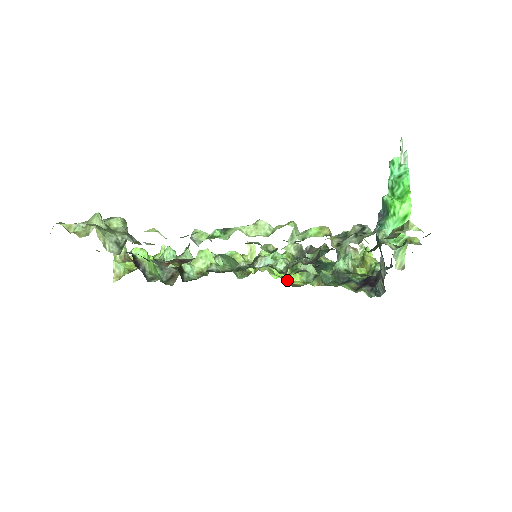
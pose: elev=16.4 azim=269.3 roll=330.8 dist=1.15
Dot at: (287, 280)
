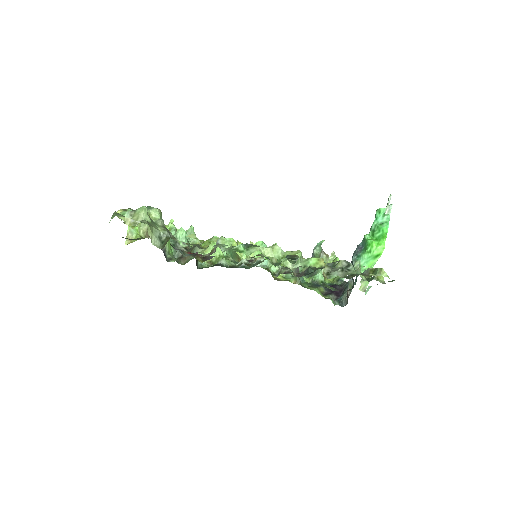
Dot at: occluded
